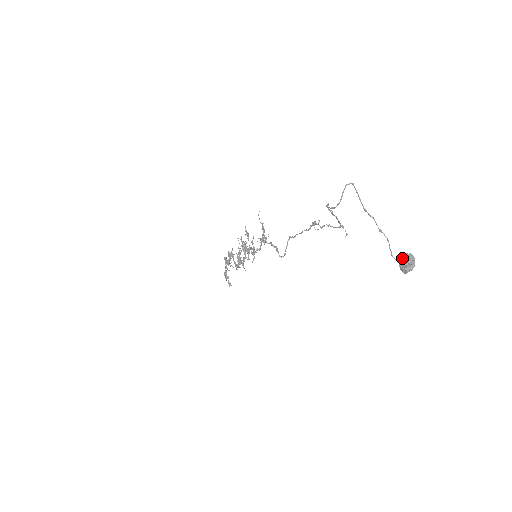
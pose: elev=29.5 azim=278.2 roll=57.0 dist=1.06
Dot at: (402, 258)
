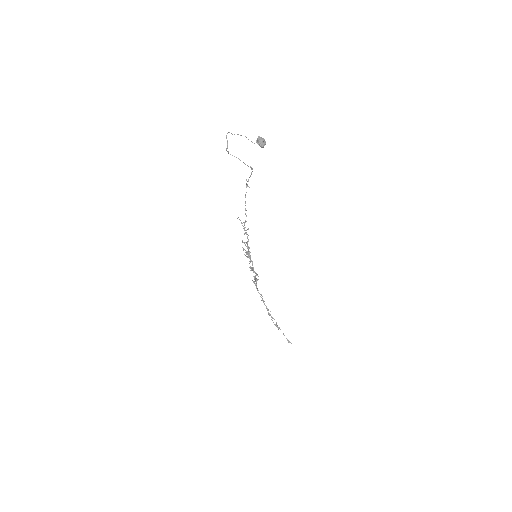
Dot at: (257, 141)
